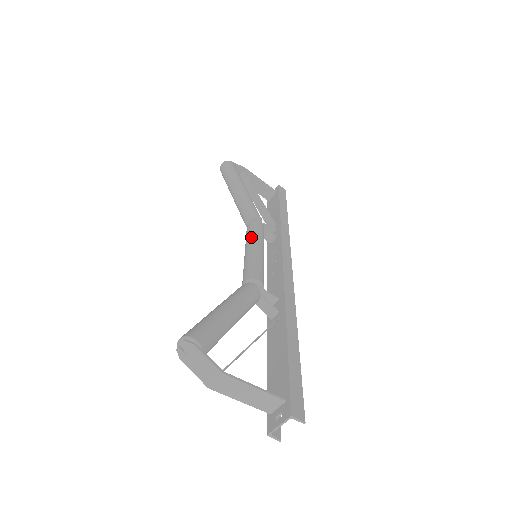
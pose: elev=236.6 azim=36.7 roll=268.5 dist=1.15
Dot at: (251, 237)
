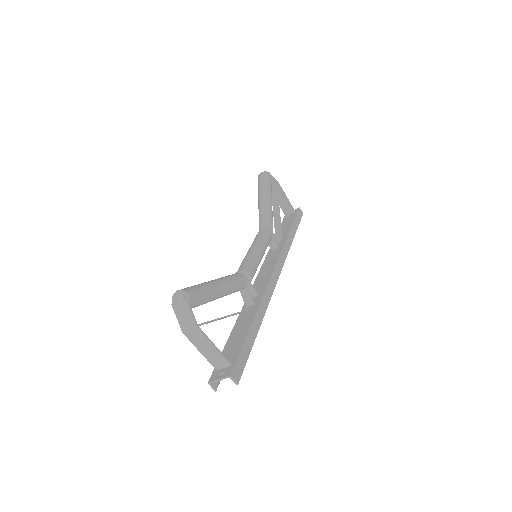
Dot at: (259, 240)
